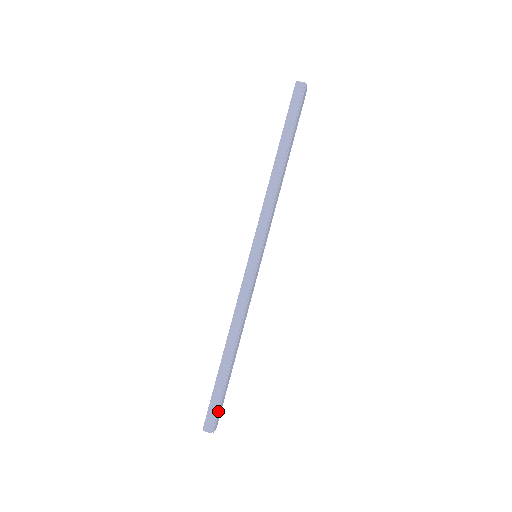
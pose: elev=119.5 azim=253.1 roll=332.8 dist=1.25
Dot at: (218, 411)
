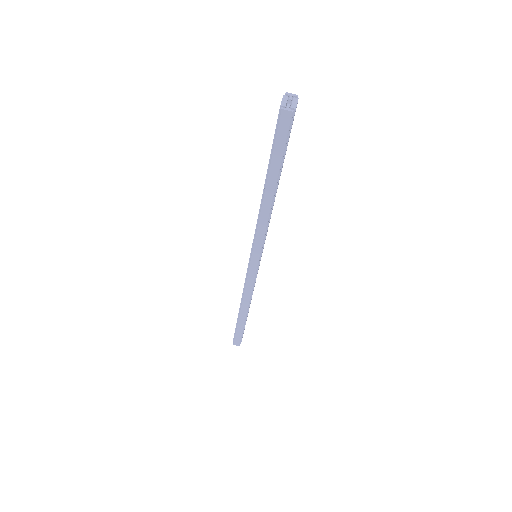
Dot at: (242, 336)
